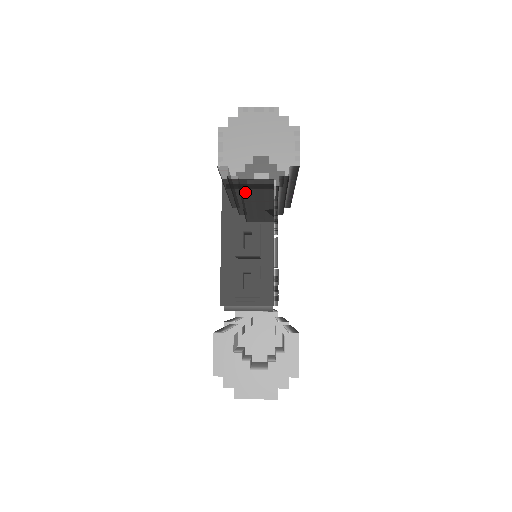
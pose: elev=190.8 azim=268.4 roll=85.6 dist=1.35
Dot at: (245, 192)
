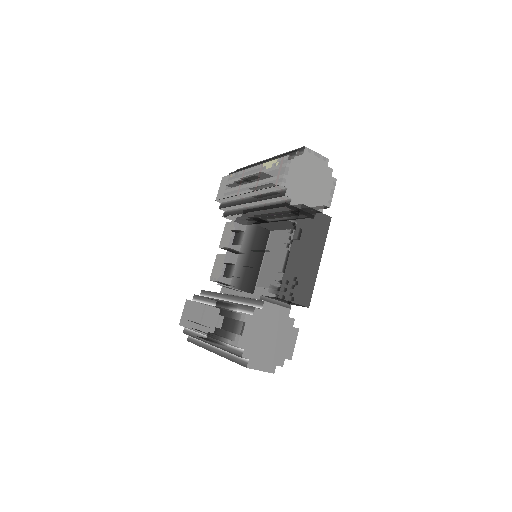
Dot at: (313, 219)
